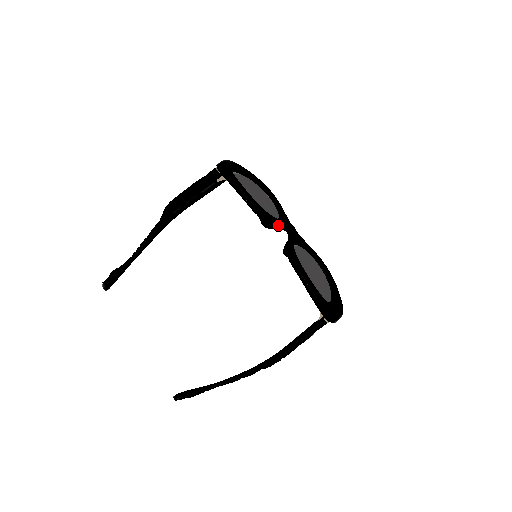
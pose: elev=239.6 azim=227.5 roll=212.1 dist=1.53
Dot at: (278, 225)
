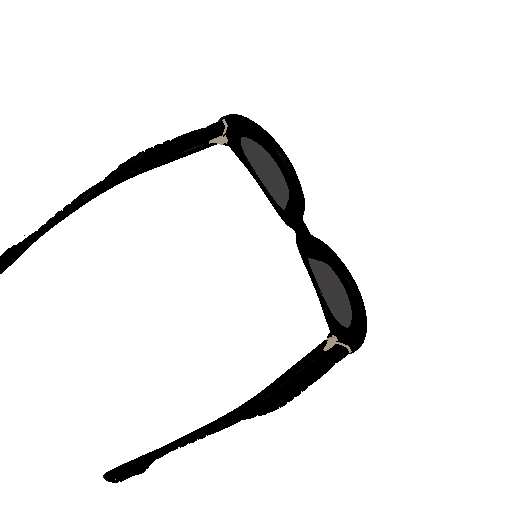
Dot at: (298, 217)
